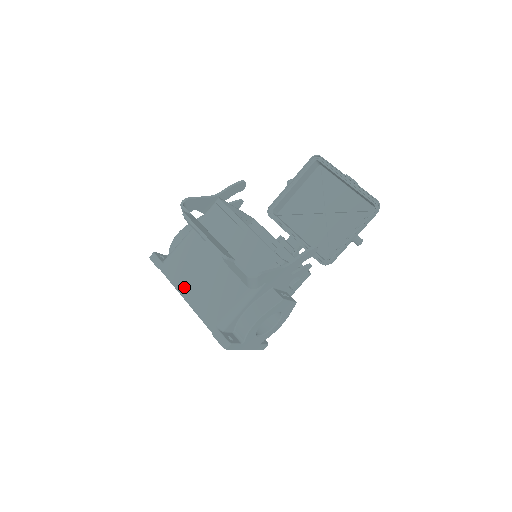
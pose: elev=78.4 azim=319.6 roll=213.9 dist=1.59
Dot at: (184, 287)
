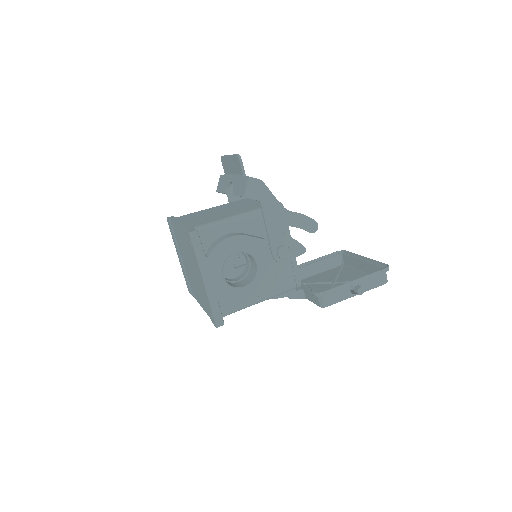
Dot at: (183, 220)
